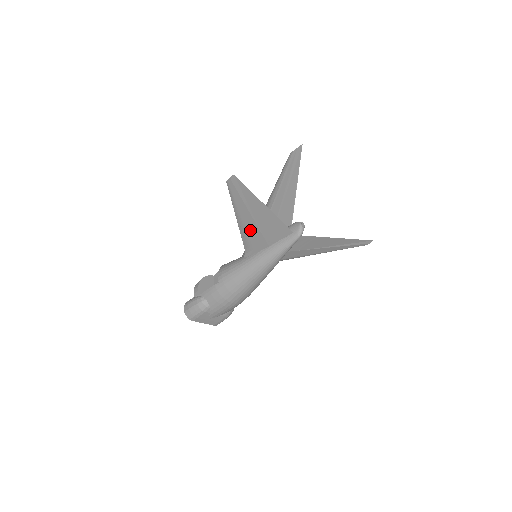
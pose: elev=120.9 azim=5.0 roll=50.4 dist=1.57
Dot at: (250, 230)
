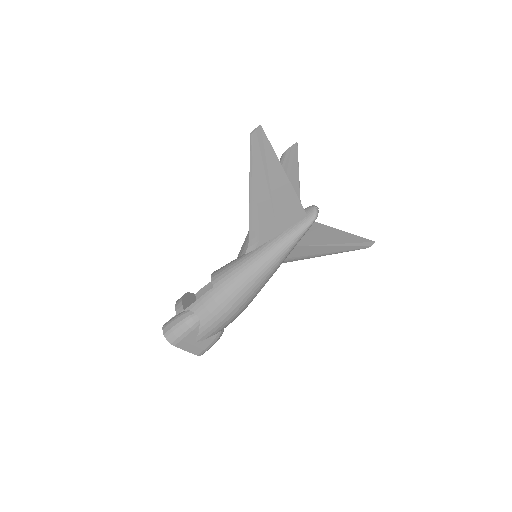
Dot at: (262, 209)
